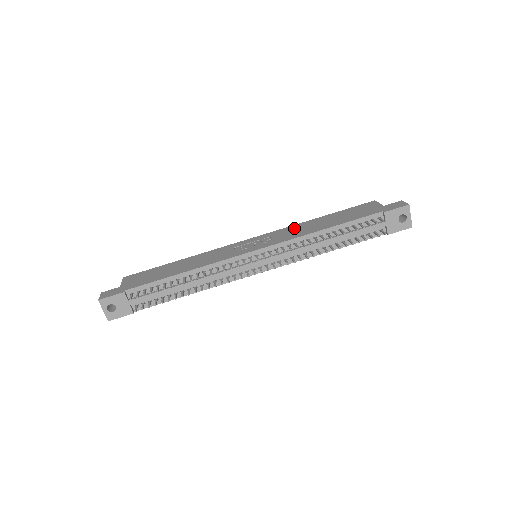
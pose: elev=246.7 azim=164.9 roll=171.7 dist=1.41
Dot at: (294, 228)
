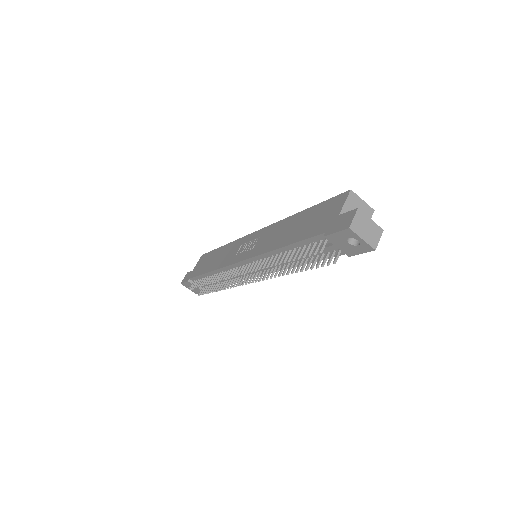
Dot at: (276, 229)
